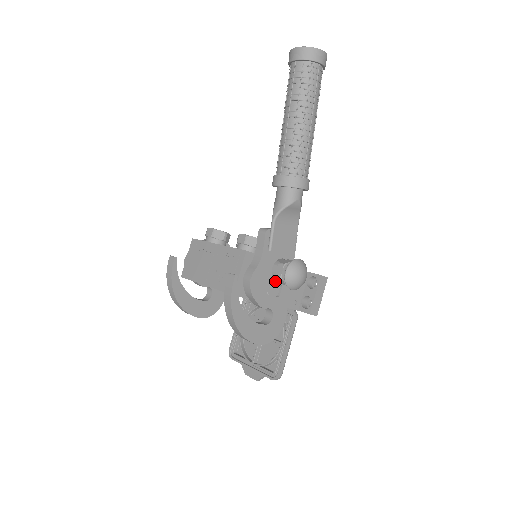
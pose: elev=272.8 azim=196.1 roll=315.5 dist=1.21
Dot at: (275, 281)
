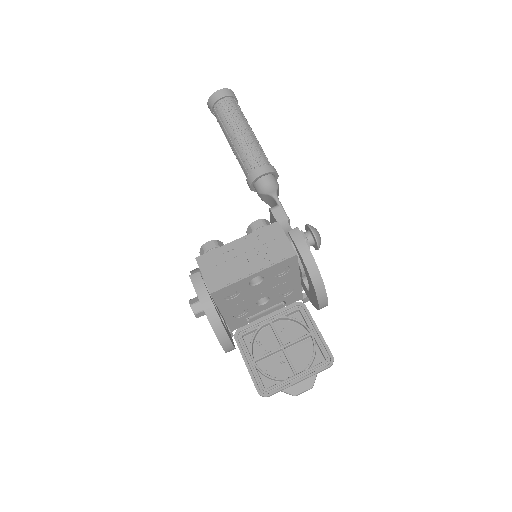
Dot at: occluded
